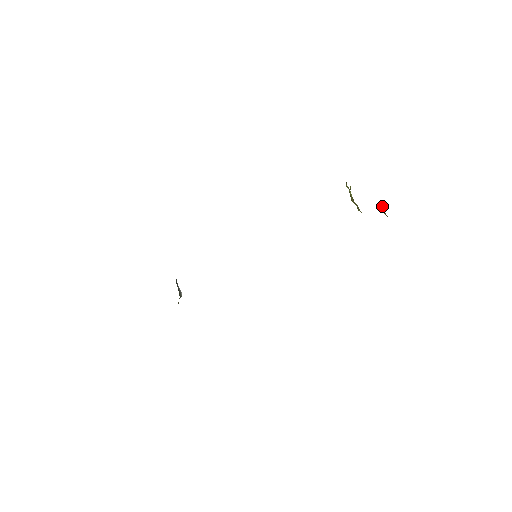
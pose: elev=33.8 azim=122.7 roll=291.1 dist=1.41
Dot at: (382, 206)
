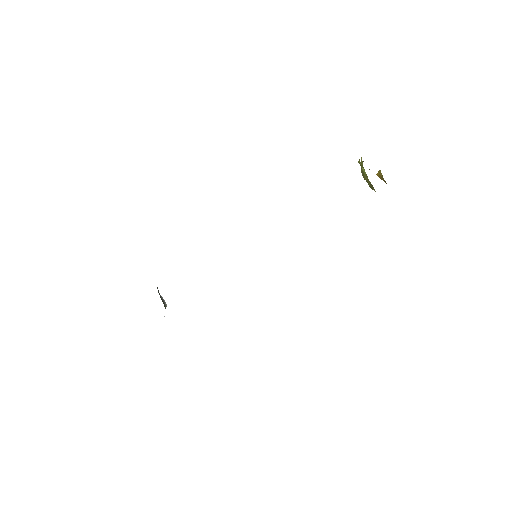
Dot at: occluded
